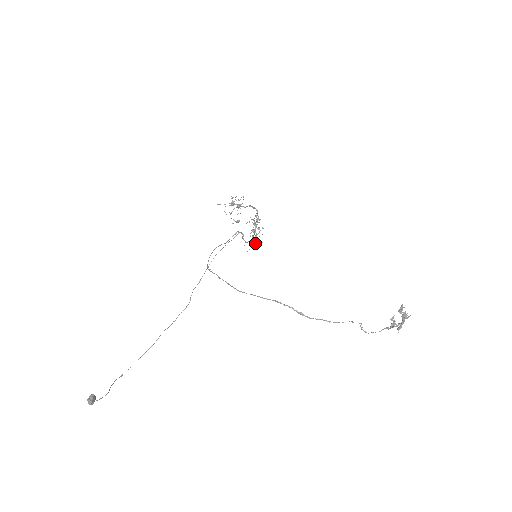
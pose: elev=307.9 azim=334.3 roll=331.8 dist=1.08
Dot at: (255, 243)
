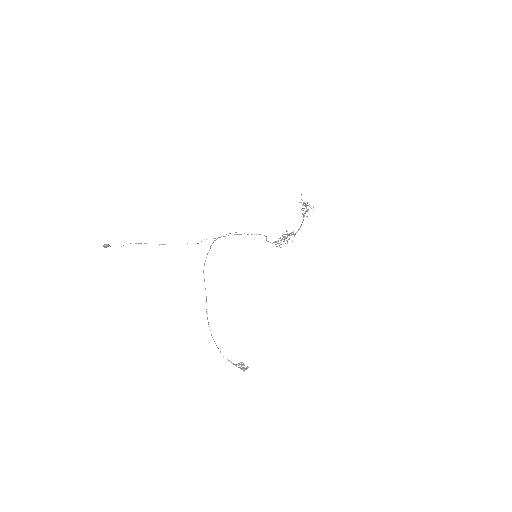
Dot at: occluded
